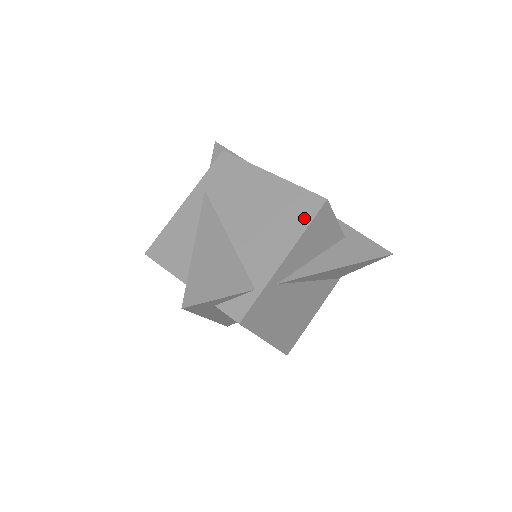
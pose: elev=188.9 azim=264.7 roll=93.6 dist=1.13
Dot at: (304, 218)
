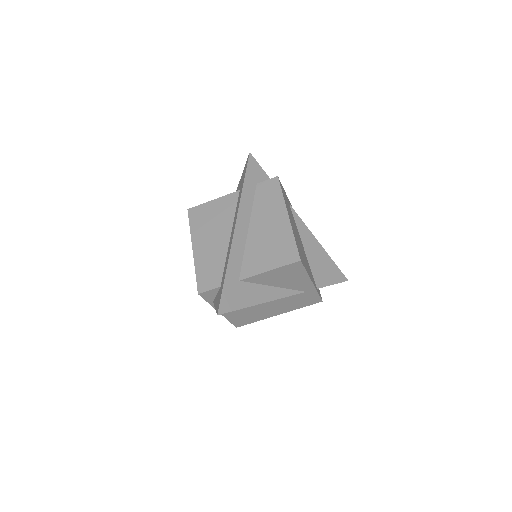
Dot at: occluded
